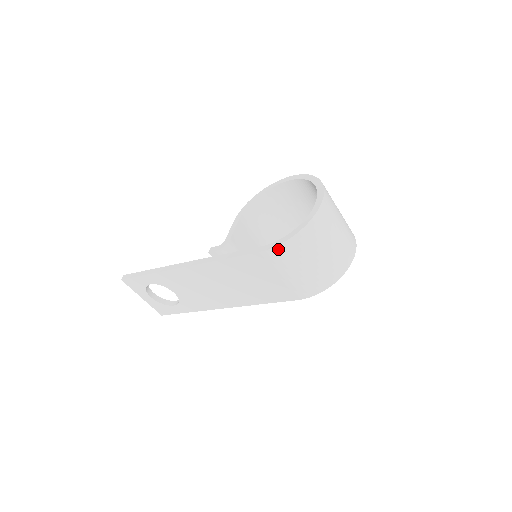
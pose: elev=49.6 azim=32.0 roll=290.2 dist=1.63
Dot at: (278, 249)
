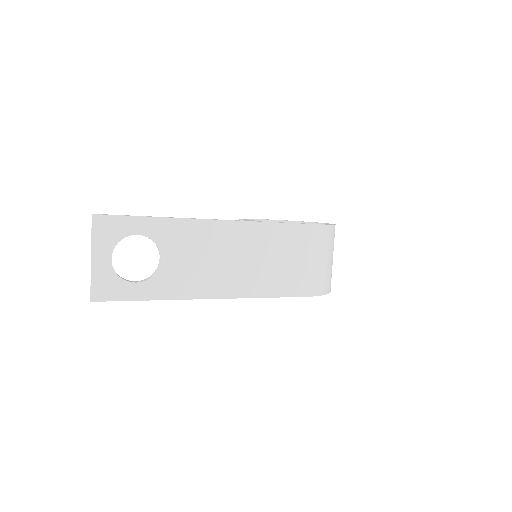
Dot at: (323, 228)
